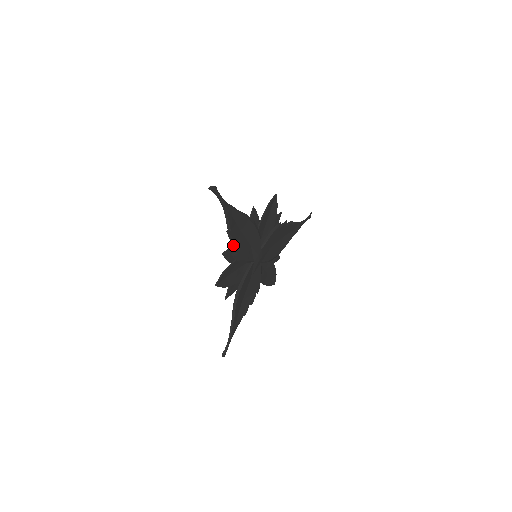
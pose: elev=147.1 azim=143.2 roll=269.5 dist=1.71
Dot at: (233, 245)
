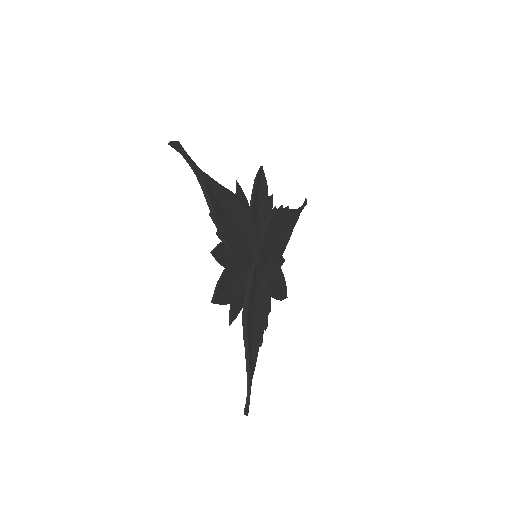
Dot at: (223, 236)
